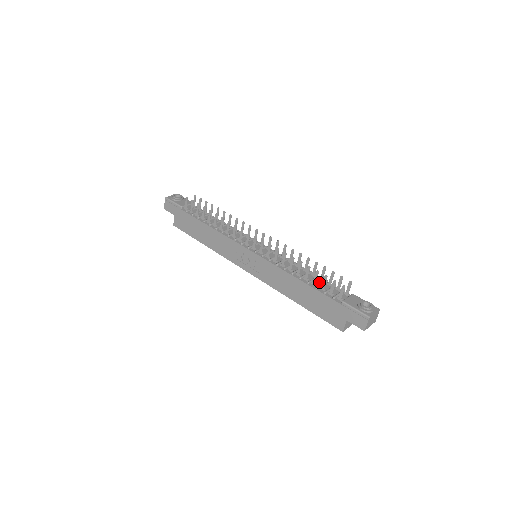
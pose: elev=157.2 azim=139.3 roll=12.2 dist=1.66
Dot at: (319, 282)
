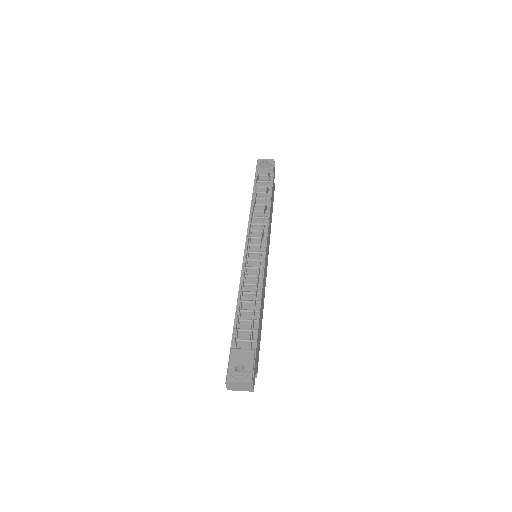
Dot at: (249, 316)
